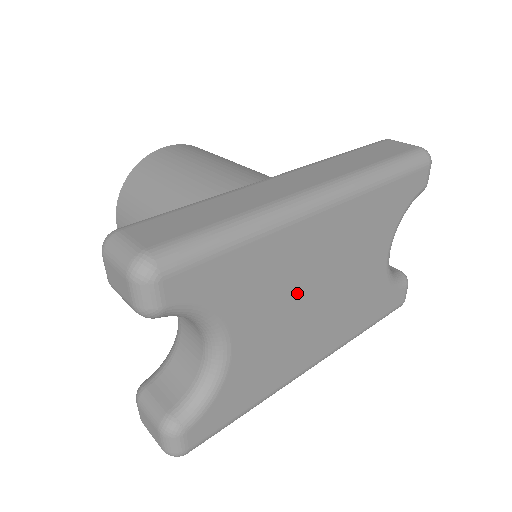
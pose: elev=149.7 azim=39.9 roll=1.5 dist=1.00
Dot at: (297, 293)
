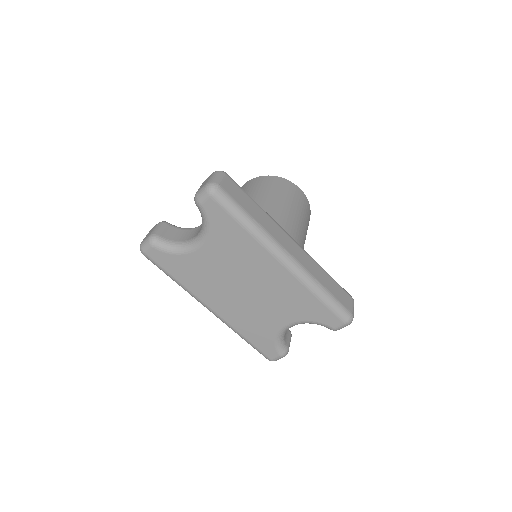
Dot at: (238, 273)
